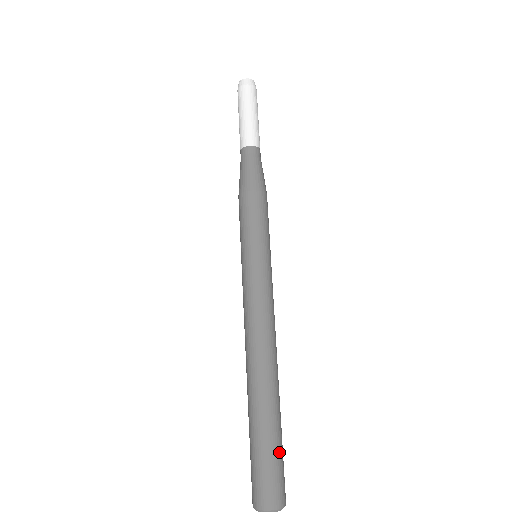
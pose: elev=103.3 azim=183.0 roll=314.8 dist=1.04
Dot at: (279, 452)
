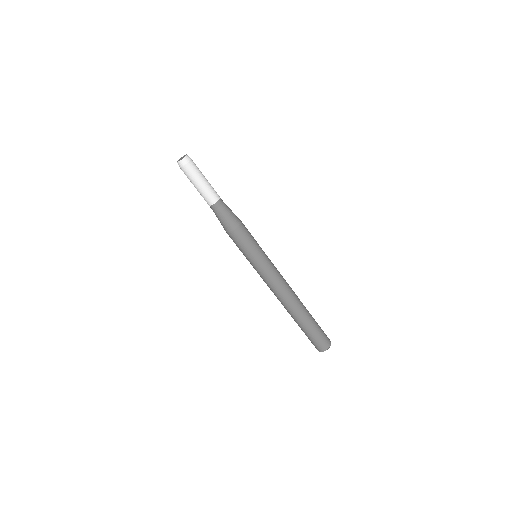
Dot at: (318, 330)
